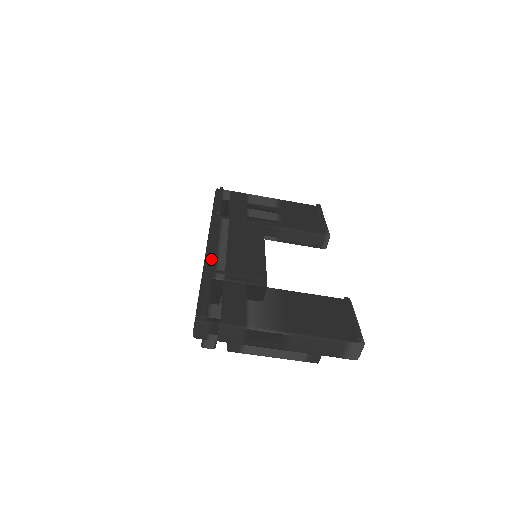
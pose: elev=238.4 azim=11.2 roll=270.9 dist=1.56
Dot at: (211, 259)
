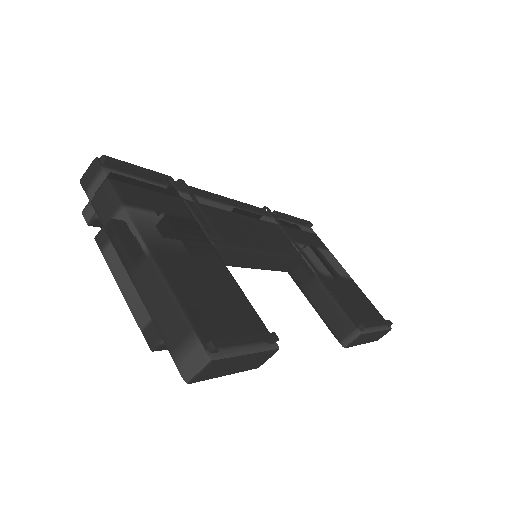
Dot at: (204, 193)
